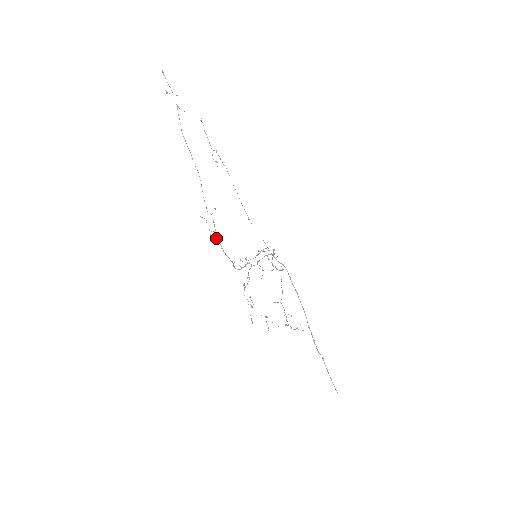
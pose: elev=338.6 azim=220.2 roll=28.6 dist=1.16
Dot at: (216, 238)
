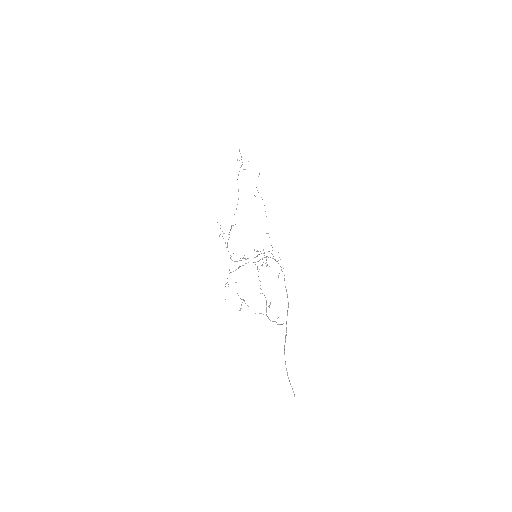
Dot at: (222, 236)
